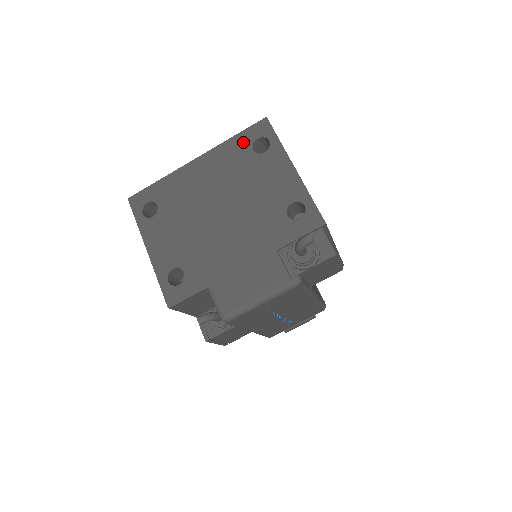
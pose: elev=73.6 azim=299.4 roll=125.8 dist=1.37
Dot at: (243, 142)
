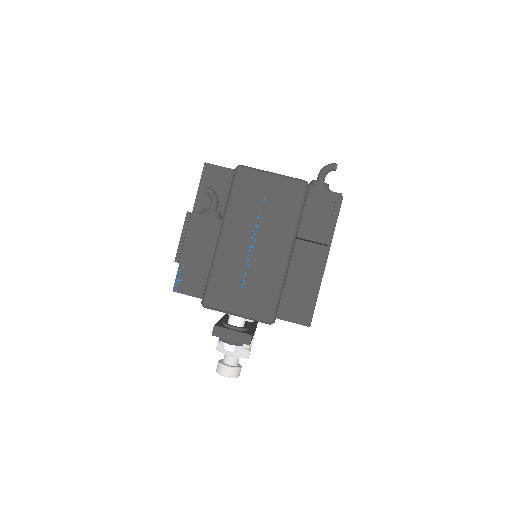
Dot at: occluded
